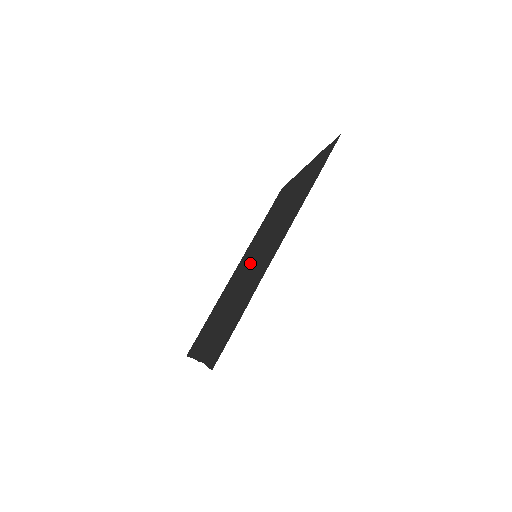
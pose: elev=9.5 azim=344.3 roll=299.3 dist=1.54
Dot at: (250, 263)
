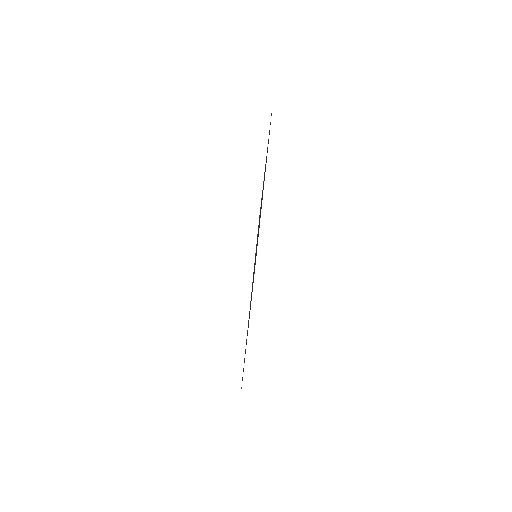
Dot at: occluded
